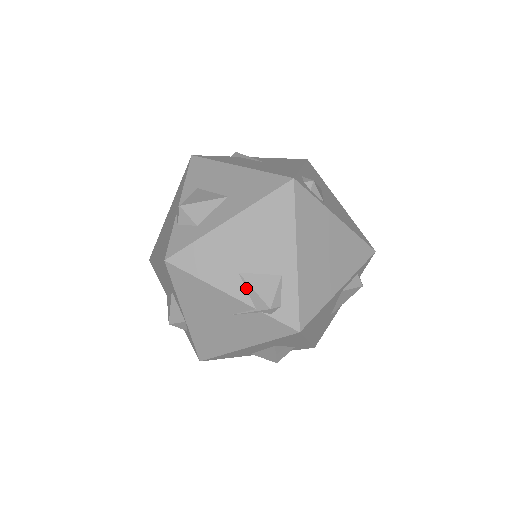
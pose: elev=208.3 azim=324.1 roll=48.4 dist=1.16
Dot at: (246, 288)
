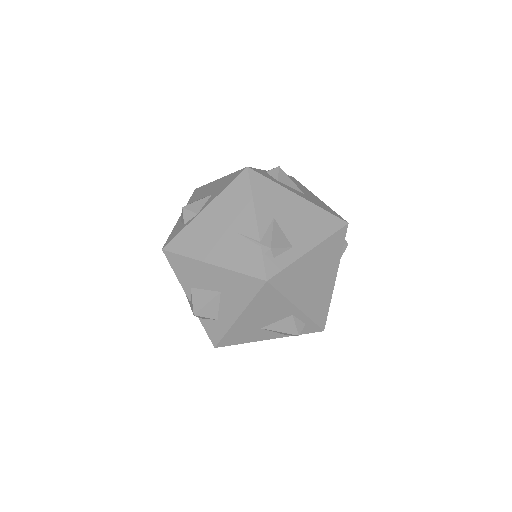
Dot at: (269, 228)
